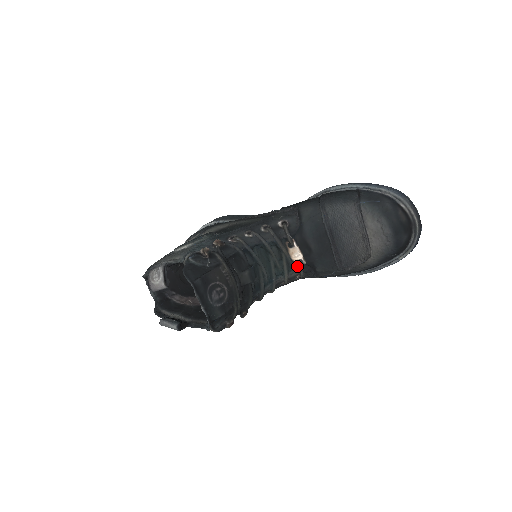
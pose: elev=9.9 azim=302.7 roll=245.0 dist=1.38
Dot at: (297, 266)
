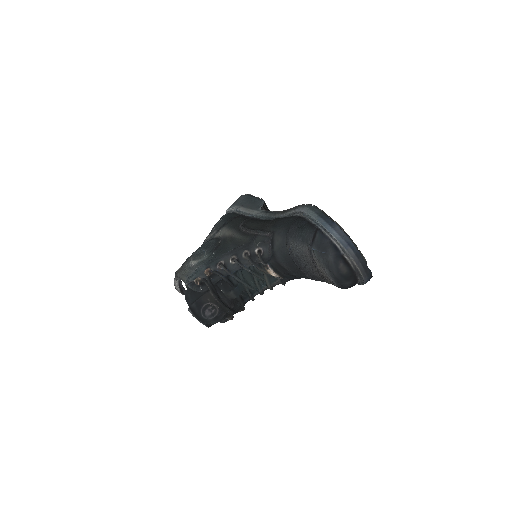
Dot at: (278, 279)
